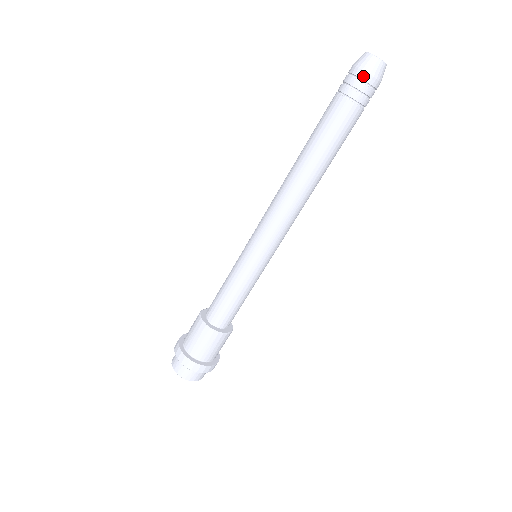
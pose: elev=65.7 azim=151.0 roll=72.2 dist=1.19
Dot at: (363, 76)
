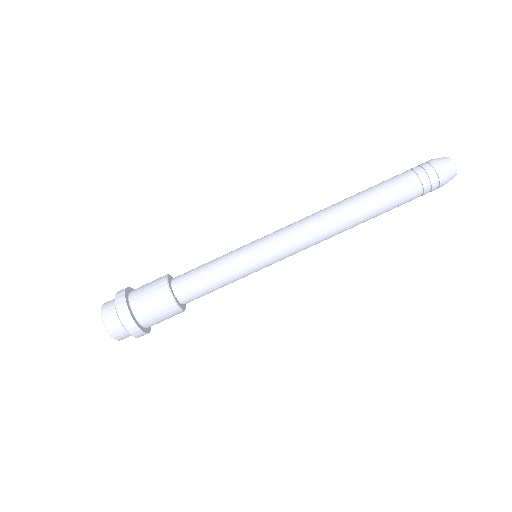
Dot at: (442, 179)
